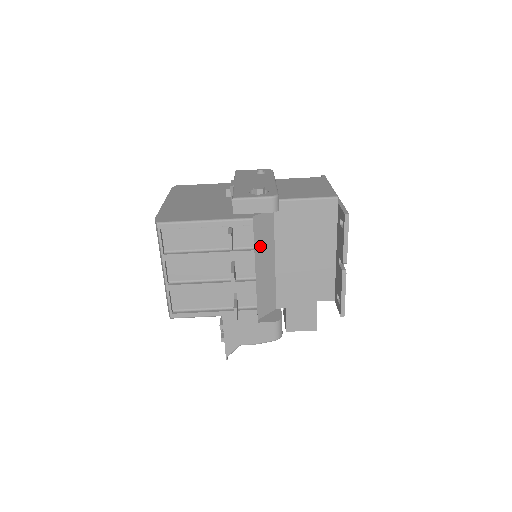
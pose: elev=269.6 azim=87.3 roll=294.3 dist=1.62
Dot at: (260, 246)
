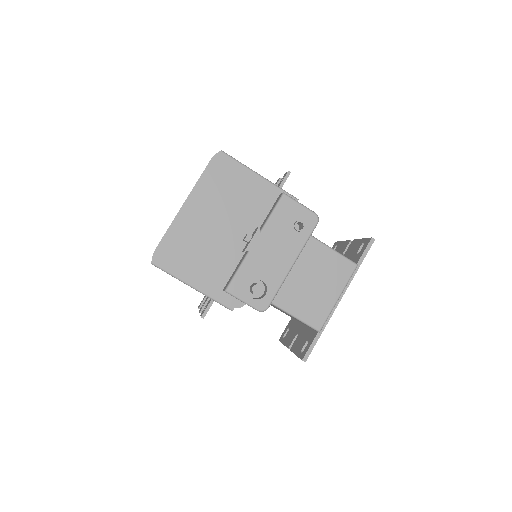
Dot at: occluded
